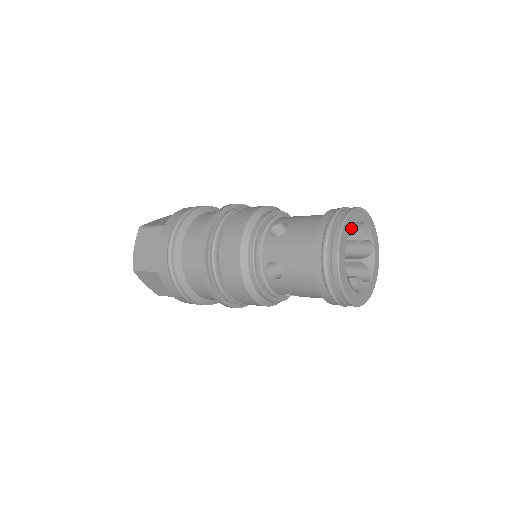
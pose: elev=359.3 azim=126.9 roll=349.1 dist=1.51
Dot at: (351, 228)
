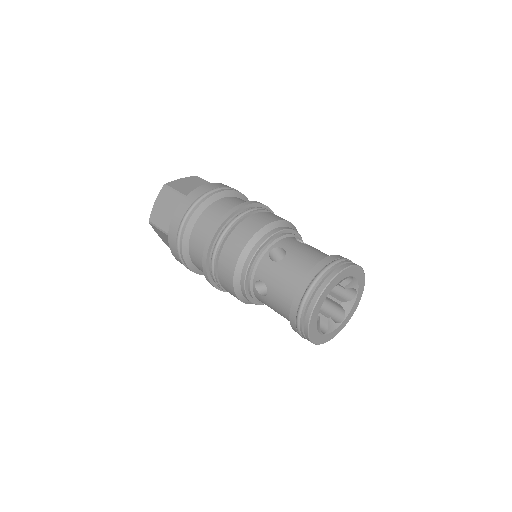
Dot at: (319, 309)
